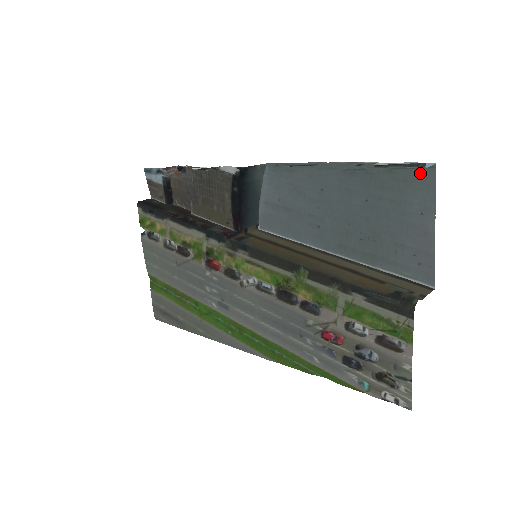
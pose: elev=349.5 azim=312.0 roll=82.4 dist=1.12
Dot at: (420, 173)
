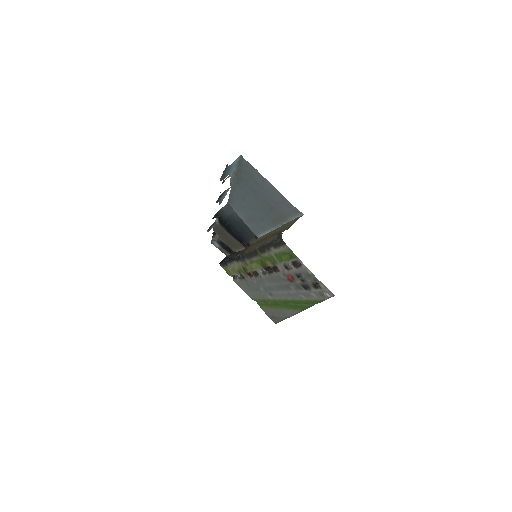
Dot at: (244, 164)
